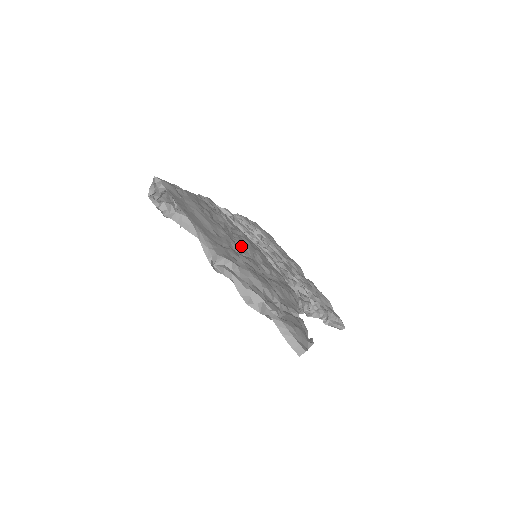
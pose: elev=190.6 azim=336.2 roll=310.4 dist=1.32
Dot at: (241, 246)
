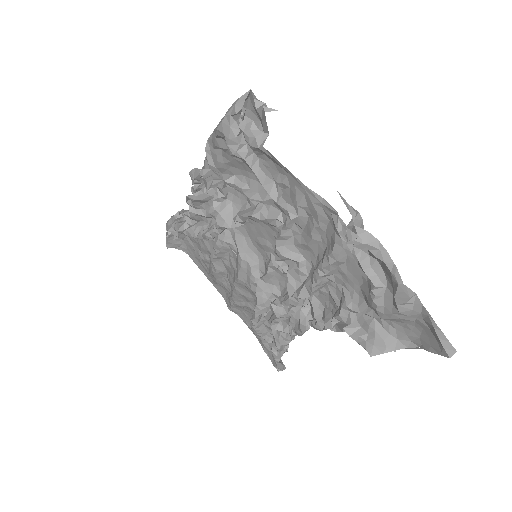
Dot at: occluded
